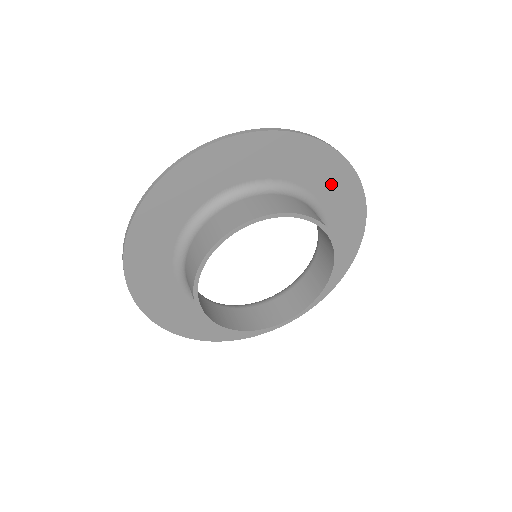
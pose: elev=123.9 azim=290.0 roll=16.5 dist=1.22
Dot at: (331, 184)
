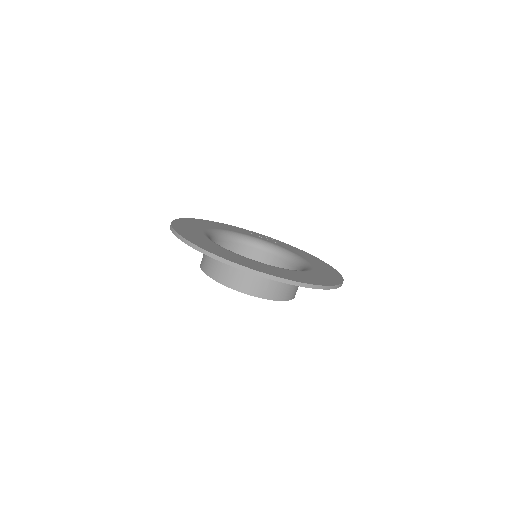
Dot at: occluded
